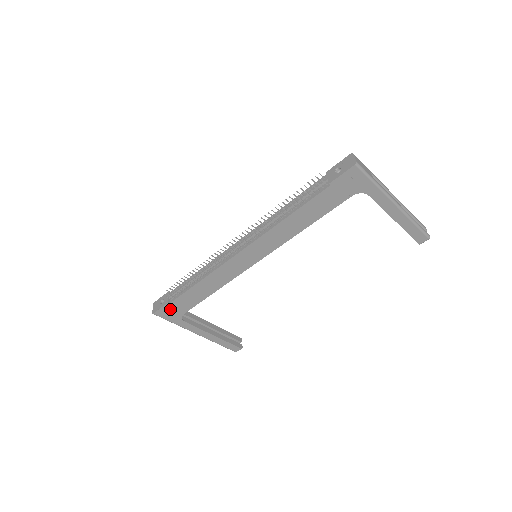
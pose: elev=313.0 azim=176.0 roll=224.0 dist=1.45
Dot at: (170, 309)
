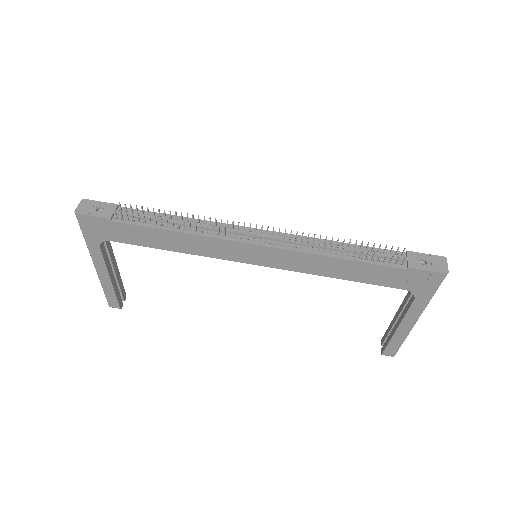
Dot at: (102, 225)
